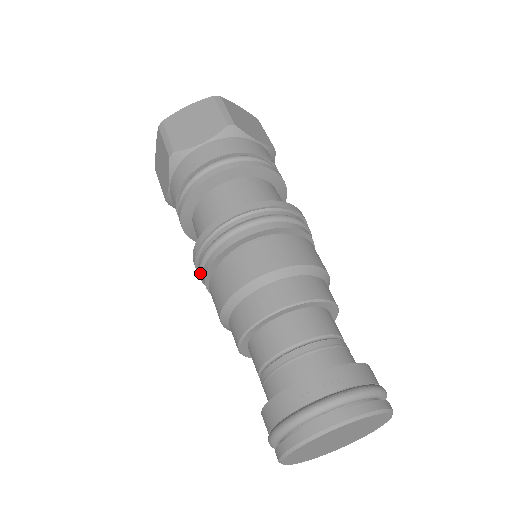
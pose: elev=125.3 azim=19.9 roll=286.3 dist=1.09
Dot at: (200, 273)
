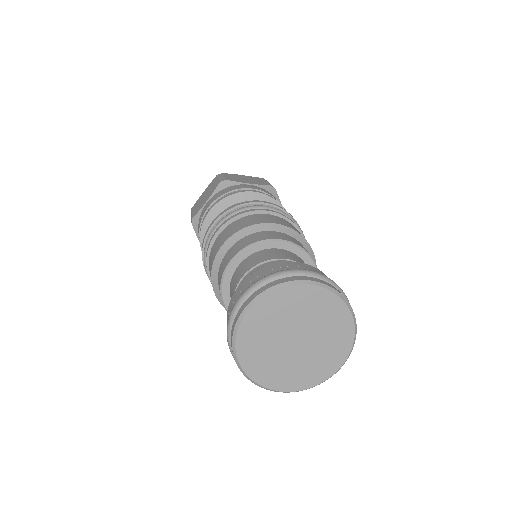
Dot at: (211, 234)
